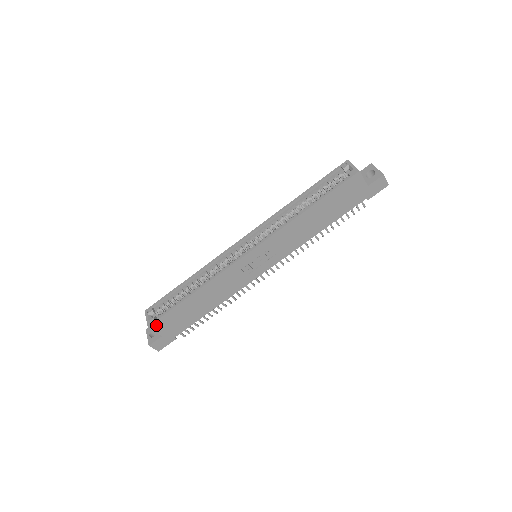
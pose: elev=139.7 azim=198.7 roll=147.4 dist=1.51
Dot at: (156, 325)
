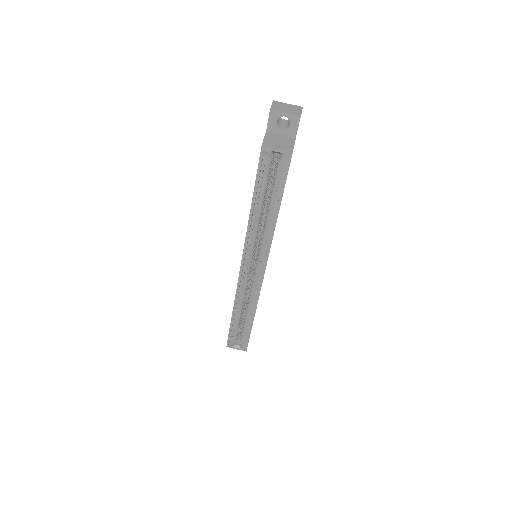
Dot at: occluded
